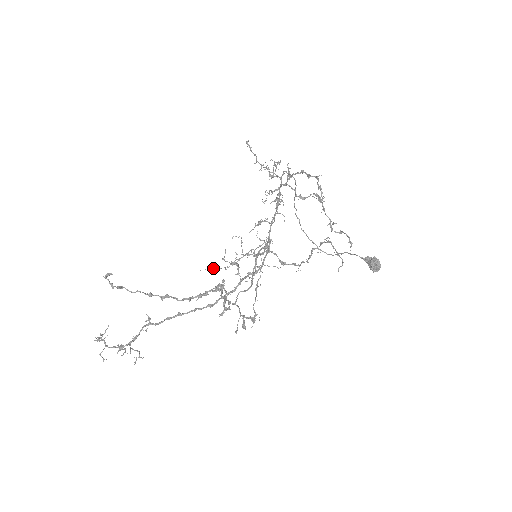
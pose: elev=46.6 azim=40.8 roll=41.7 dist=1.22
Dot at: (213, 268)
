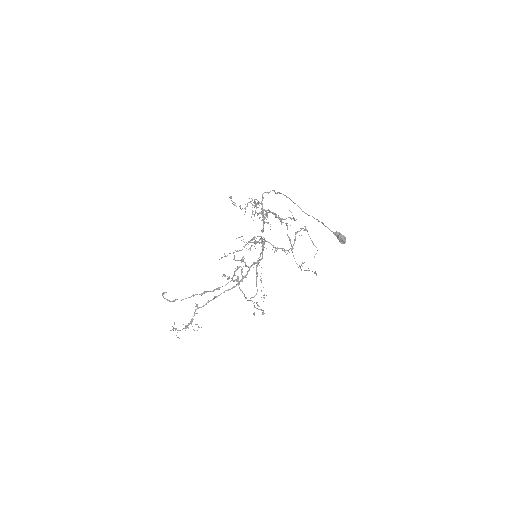
Dot at: occluded
